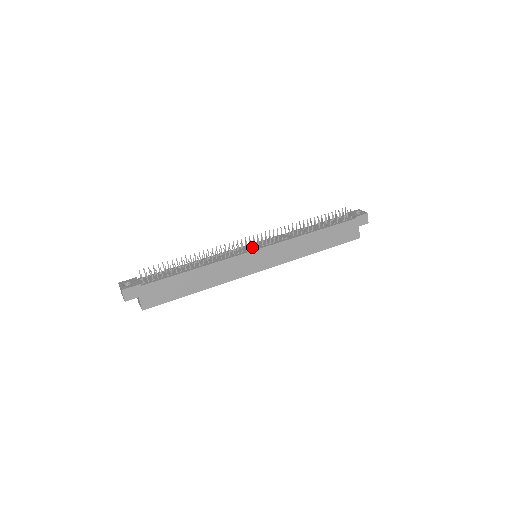
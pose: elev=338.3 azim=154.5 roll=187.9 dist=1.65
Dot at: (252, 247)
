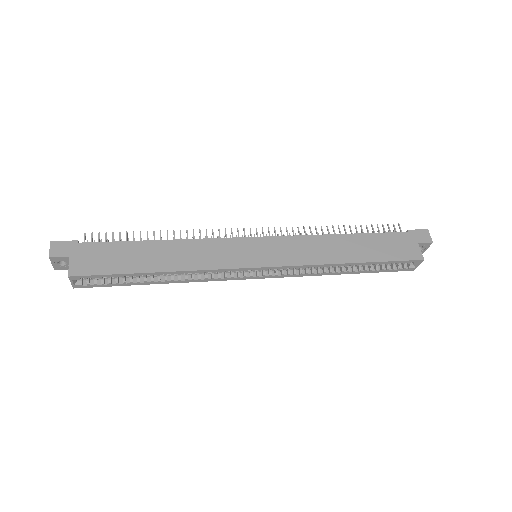
Dot at: occluded
